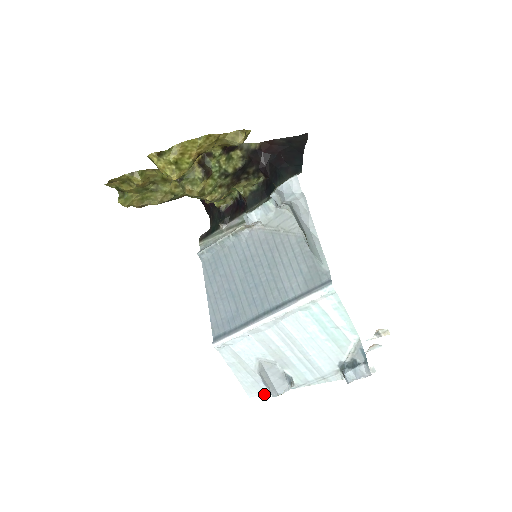
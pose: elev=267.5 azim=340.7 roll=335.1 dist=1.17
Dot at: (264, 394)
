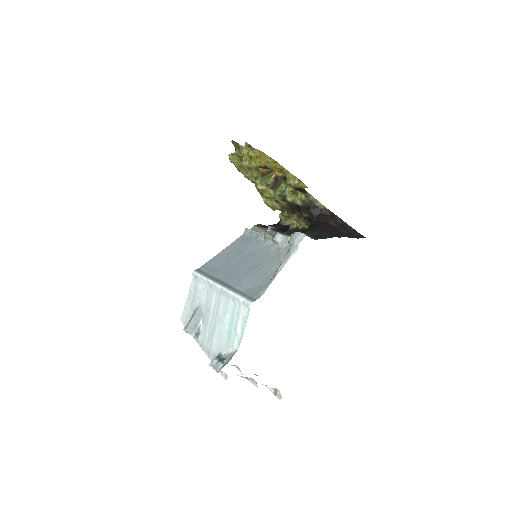
Dot at: occluded
